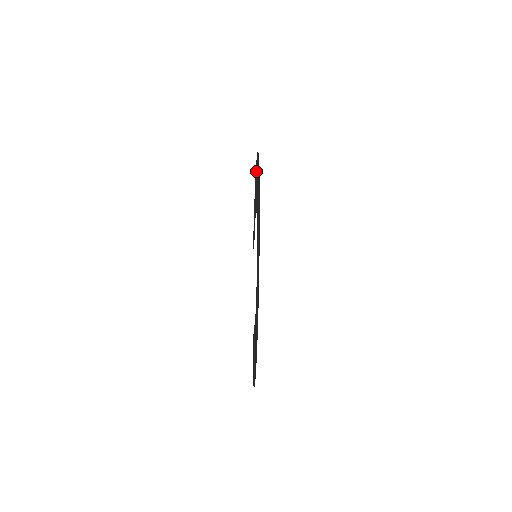
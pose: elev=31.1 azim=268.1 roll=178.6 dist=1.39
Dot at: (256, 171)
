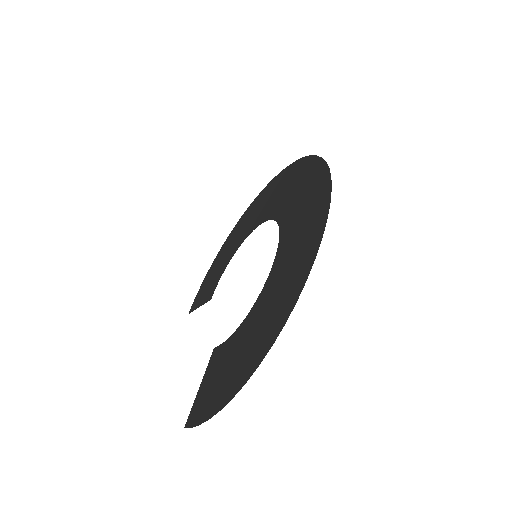
Dot at: (251, 209)
